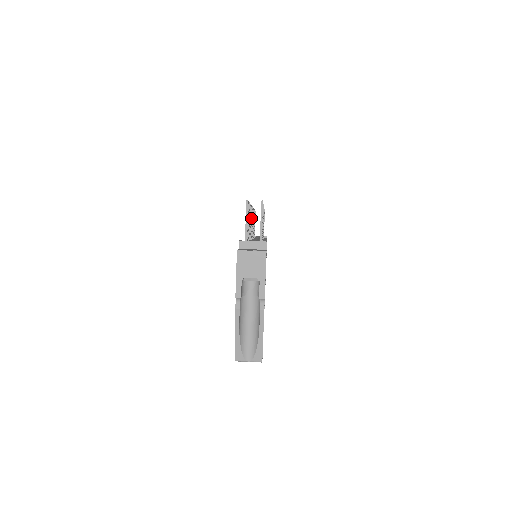
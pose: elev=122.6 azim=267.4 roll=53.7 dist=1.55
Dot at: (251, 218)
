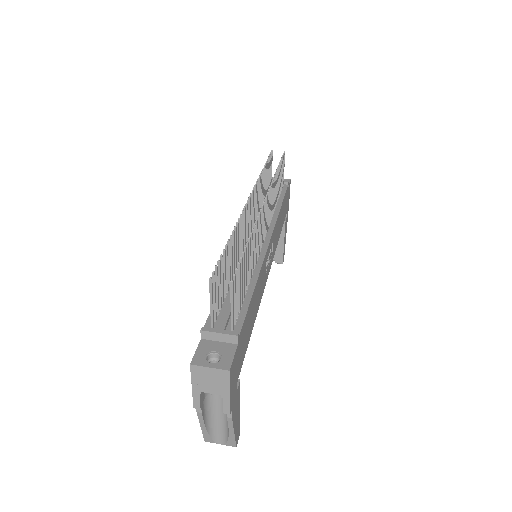
Dot at: (243, 227)
